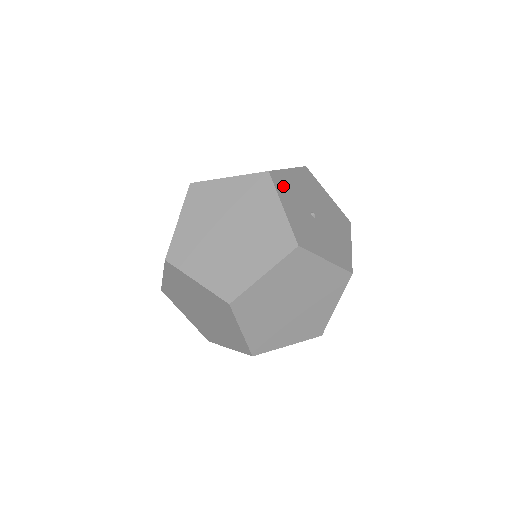
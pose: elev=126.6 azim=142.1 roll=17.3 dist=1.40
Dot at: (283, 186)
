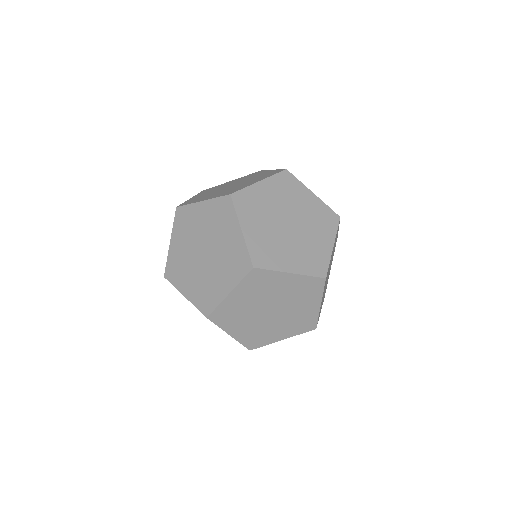
Dot at: occluded
